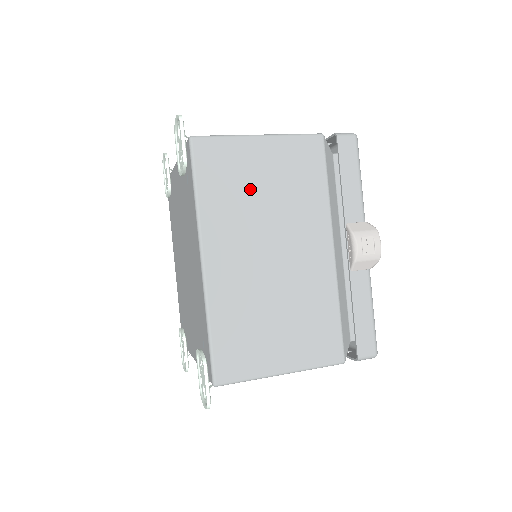
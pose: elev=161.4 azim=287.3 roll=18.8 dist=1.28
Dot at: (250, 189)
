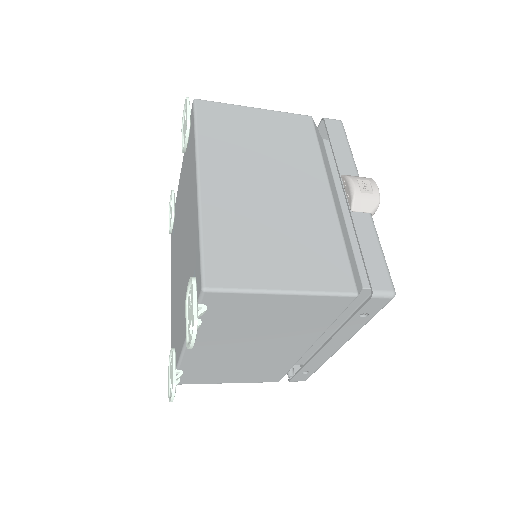
Dot at: (247, 138)
